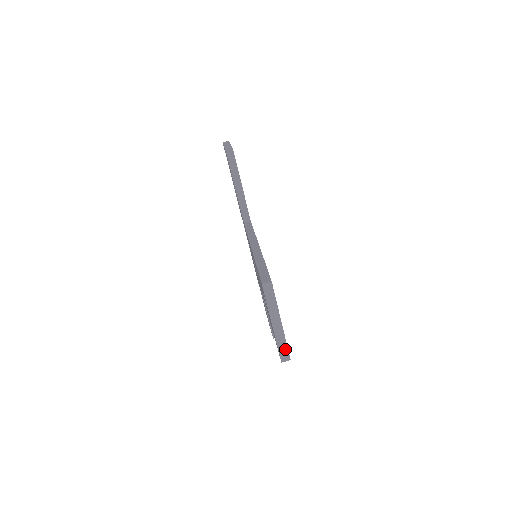
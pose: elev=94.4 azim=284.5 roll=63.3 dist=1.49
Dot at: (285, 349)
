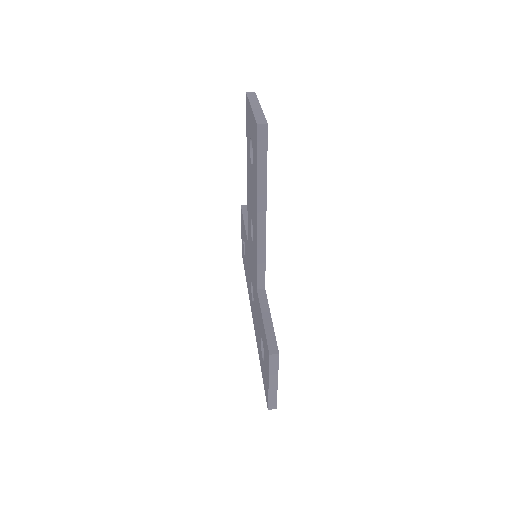
Dot at: (262, 118)
